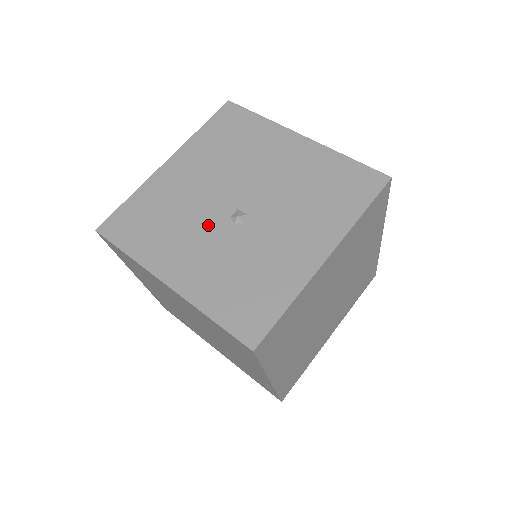
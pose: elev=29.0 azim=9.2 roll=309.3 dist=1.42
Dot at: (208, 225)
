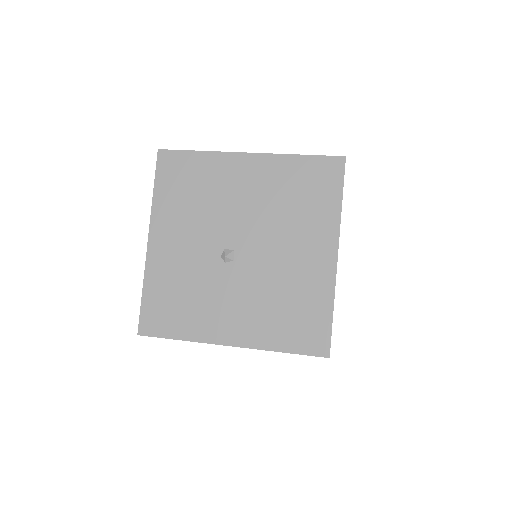
Dot at: (209, 236)
